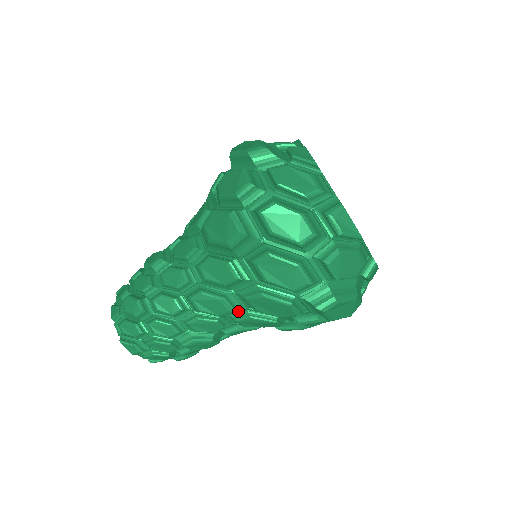
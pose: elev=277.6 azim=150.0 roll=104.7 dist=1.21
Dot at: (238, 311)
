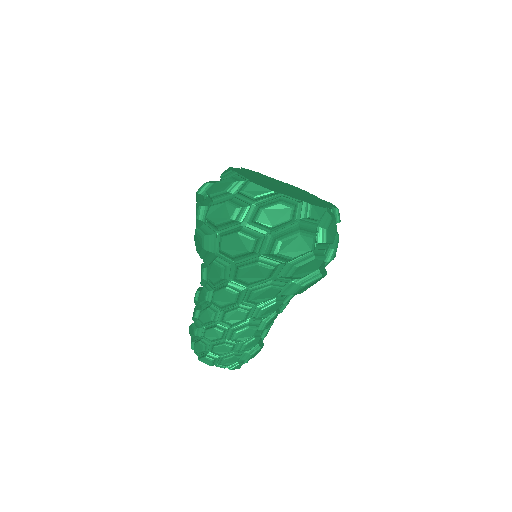
Dot at: (244, 293)
